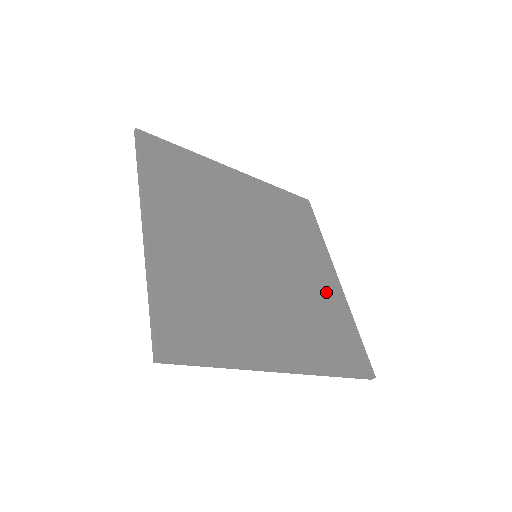
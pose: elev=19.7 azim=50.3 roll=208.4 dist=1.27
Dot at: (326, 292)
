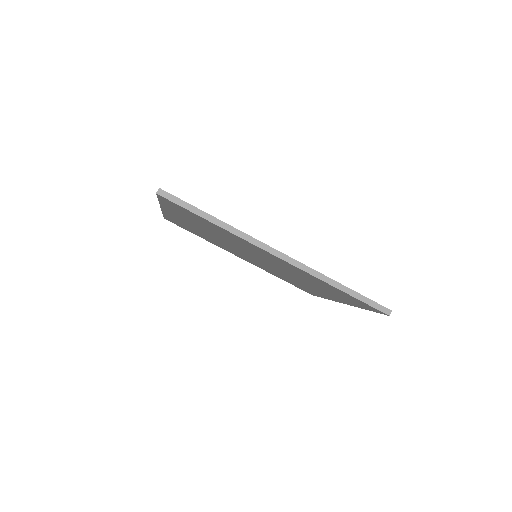
Dot at: occluded
